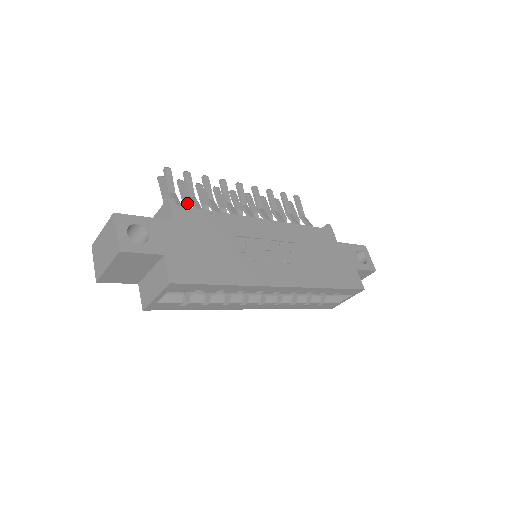
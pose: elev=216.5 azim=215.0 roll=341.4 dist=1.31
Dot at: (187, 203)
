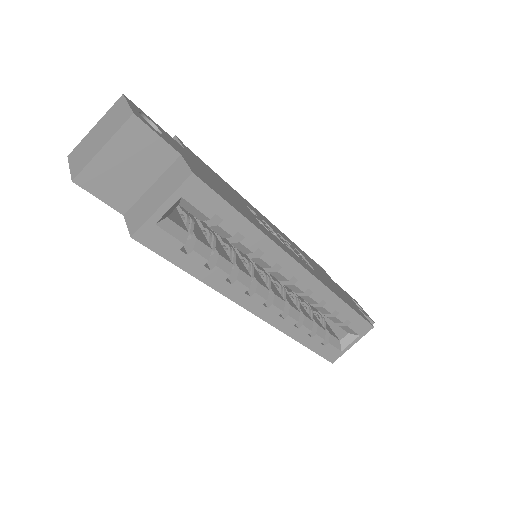
Dot at: occluded
